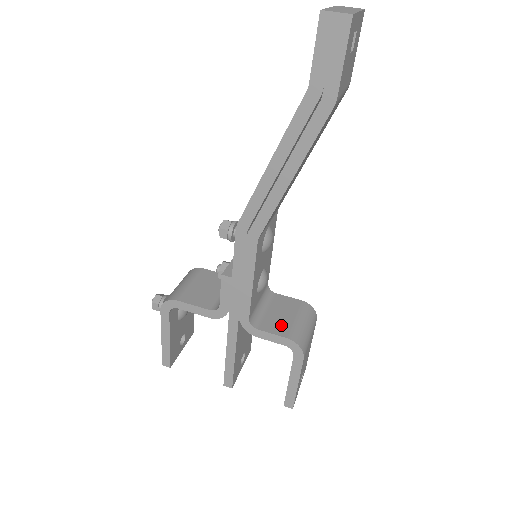
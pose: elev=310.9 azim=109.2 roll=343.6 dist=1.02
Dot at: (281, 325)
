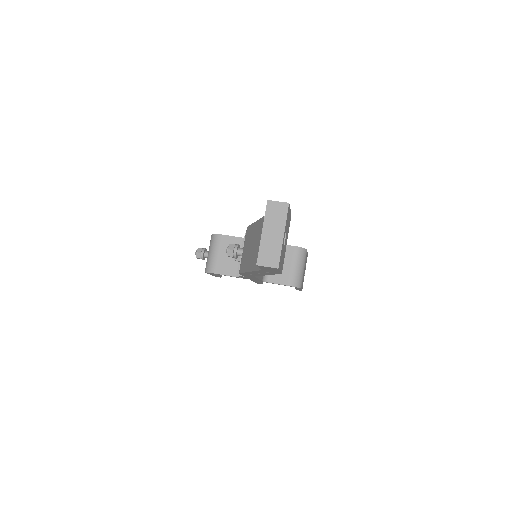
Dot at: (283, 275)
